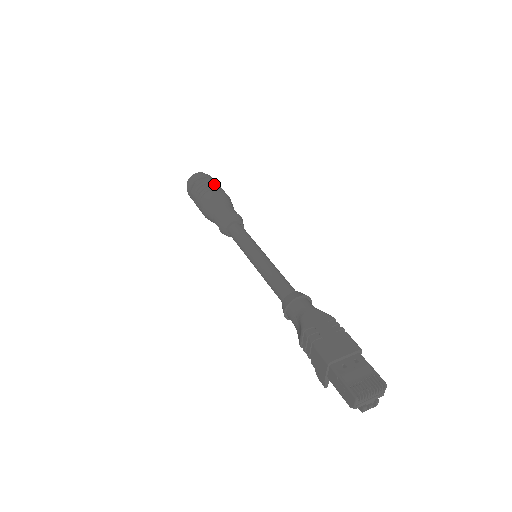
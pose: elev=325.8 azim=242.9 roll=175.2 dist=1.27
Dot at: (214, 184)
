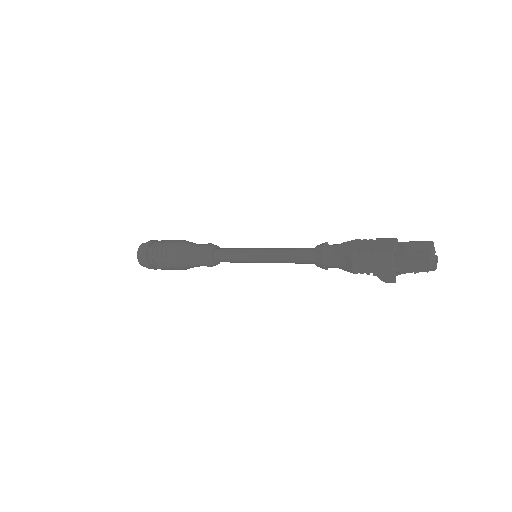
Dot at: (165, 241)
